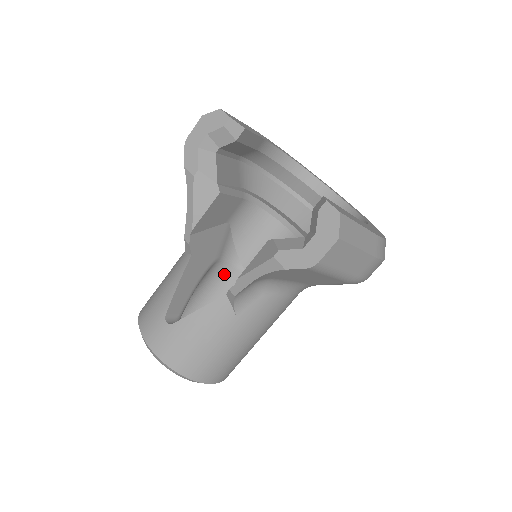
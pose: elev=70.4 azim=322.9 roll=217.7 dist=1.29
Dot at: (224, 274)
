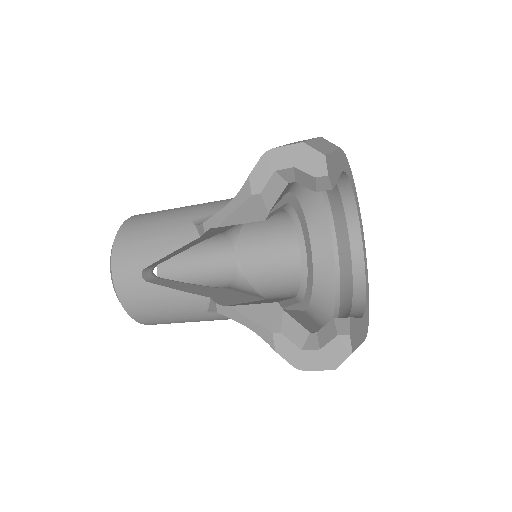
Dot at: (217, 238)
